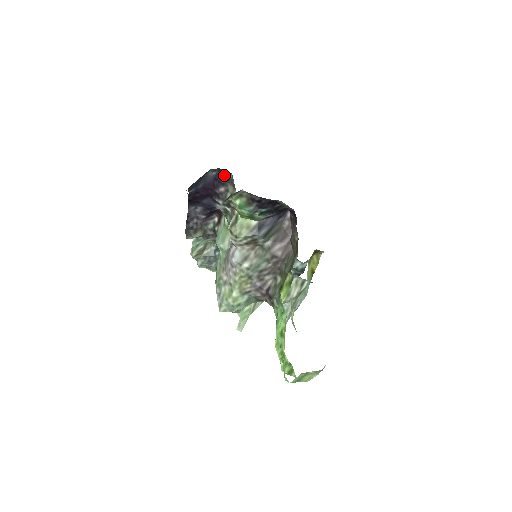
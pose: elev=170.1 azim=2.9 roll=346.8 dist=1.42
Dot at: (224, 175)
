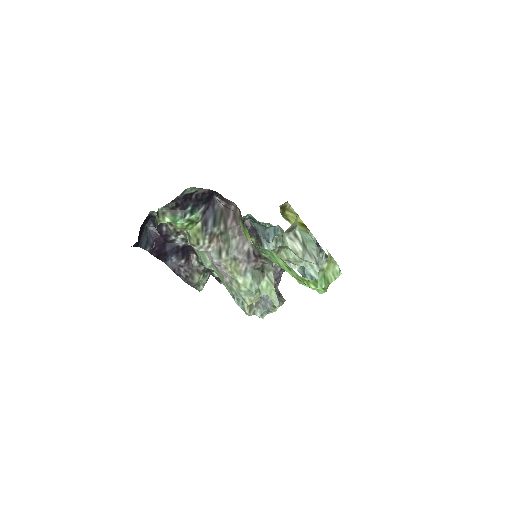
Dot at: occluded
